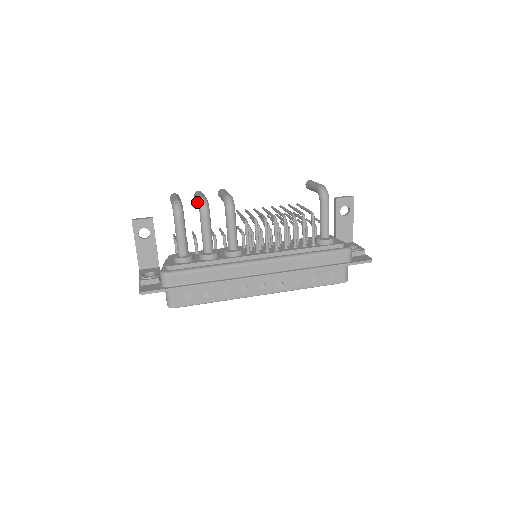
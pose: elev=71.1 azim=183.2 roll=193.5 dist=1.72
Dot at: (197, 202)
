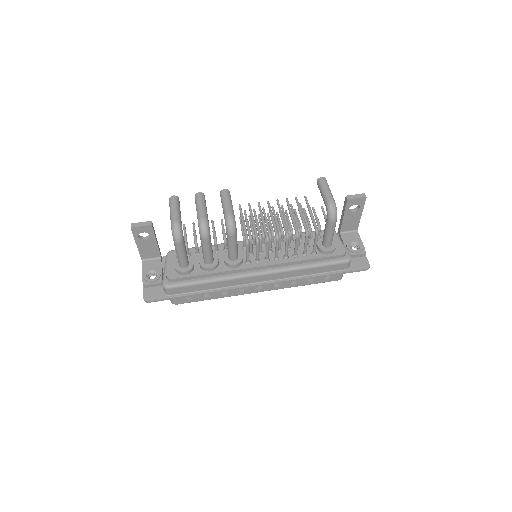
Dot at: occluded
